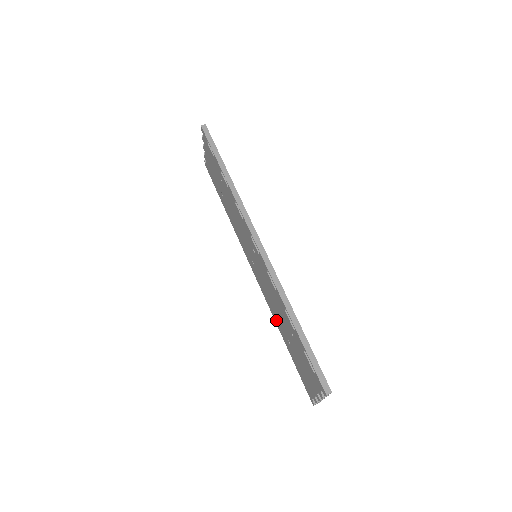
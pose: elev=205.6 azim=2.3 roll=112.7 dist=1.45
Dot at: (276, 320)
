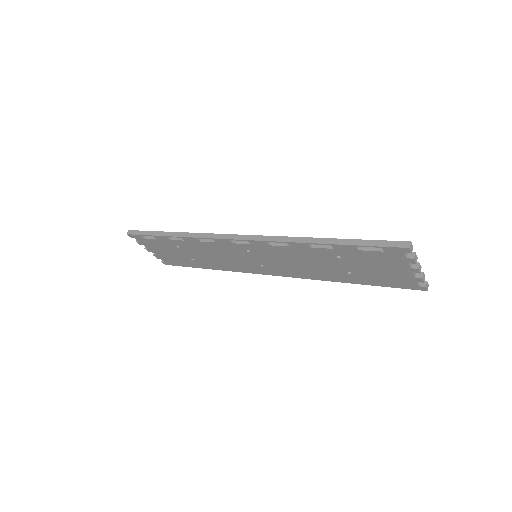
Dot at: (325, 278)
